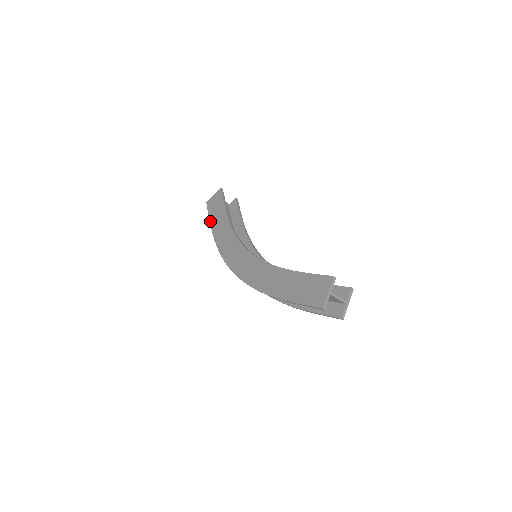
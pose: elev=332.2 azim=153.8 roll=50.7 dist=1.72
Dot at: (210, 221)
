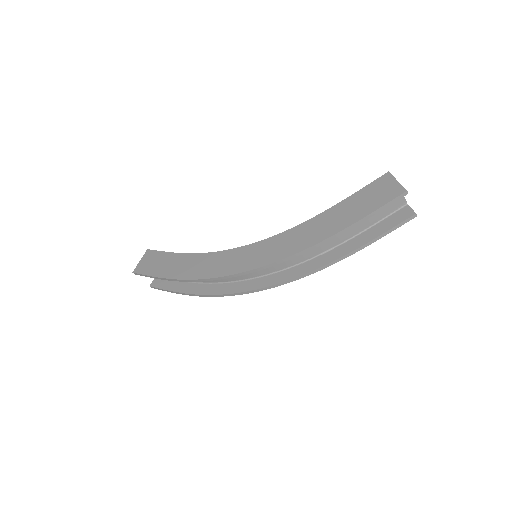
Dot at: (157, 276)
